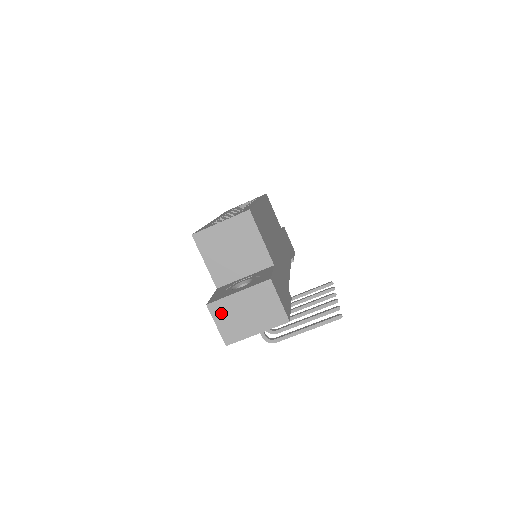
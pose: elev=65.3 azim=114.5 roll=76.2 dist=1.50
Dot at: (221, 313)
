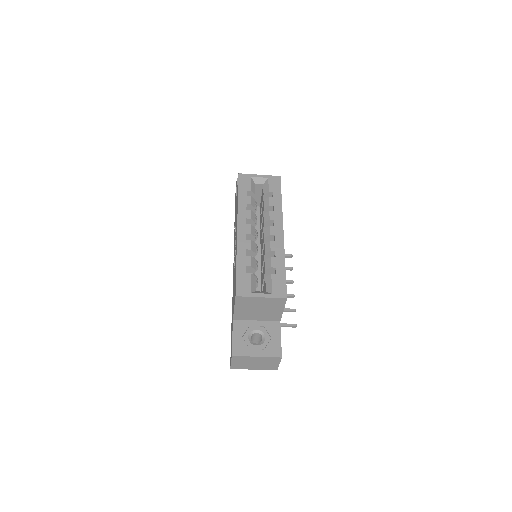
Dot at: (239, 360)
